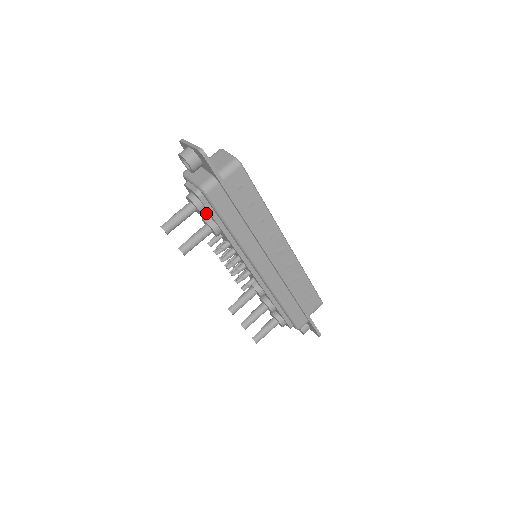
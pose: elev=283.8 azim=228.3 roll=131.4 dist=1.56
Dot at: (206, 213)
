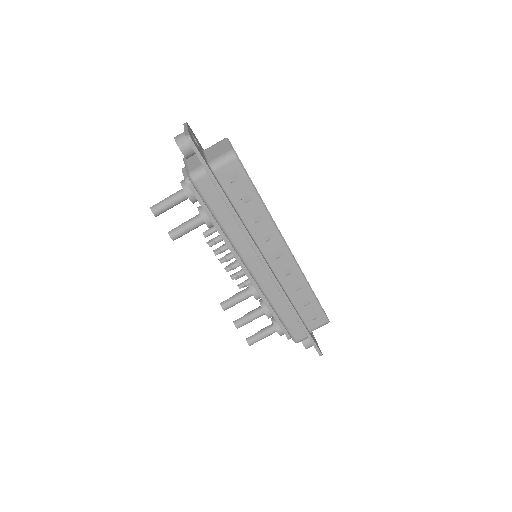
Dot at: occluded
